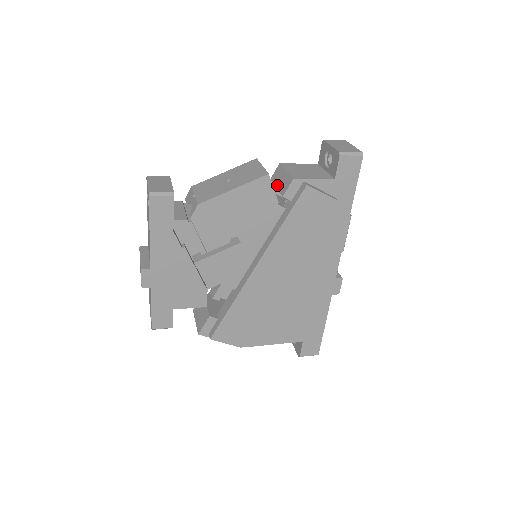
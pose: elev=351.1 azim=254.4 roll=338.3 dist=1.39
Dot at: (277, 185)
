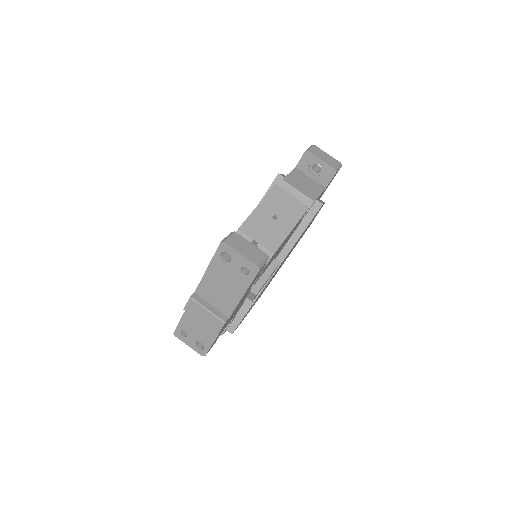
Dot at: occluded
